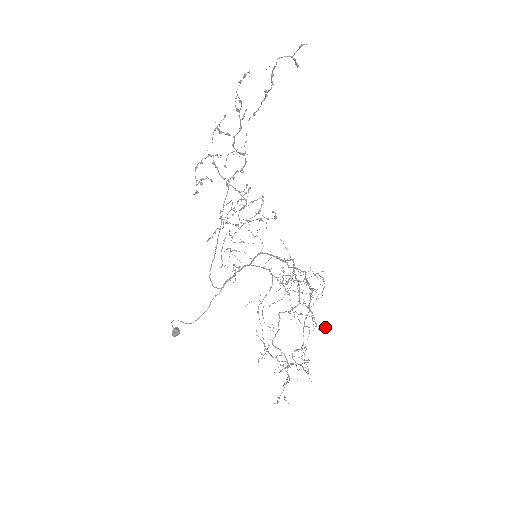
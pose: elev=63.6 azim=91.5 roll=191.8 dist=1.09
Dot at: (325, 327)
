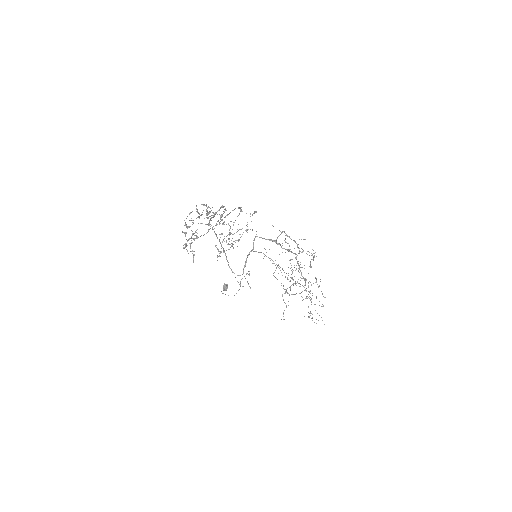
Dot at: occluded
